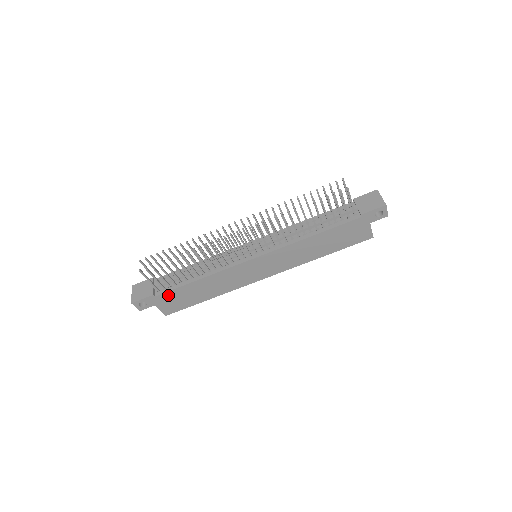
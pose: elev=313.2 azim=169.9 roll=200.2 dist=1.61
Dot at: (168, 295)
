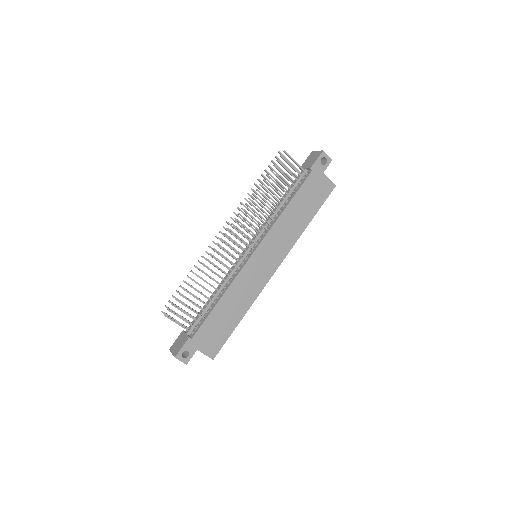
Dot at: (202, 331)
